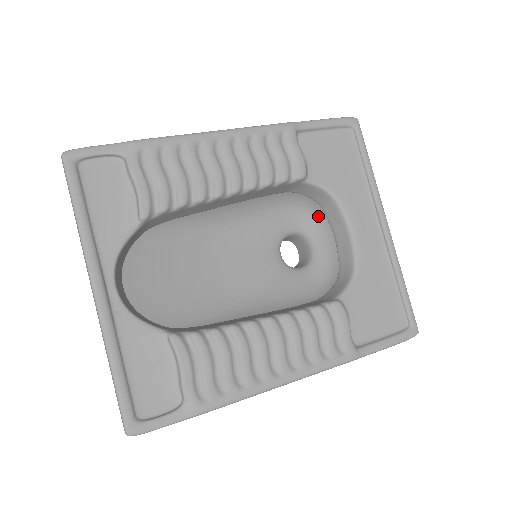
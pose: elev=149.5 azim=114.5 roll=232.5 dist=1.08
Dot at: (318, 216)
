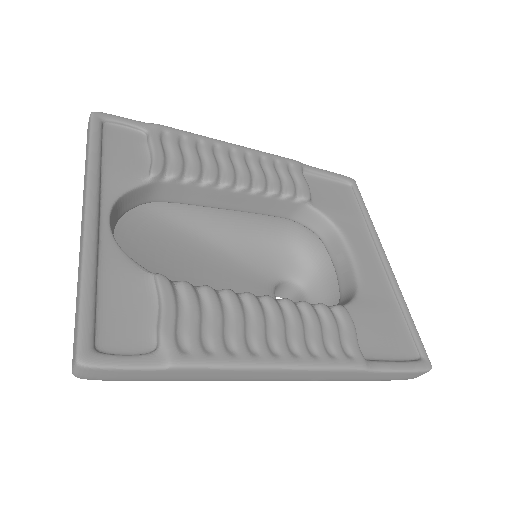
Dot at: (315, 265)
